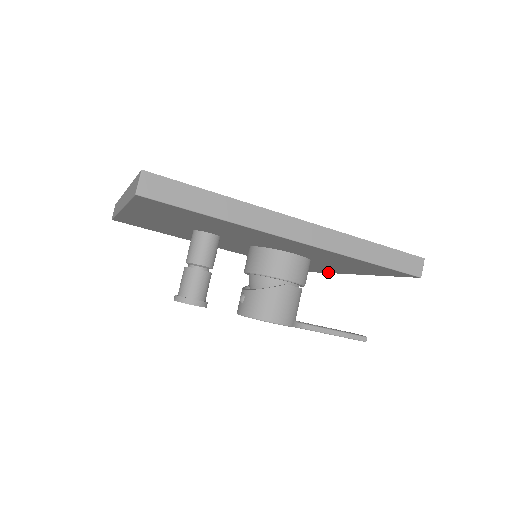
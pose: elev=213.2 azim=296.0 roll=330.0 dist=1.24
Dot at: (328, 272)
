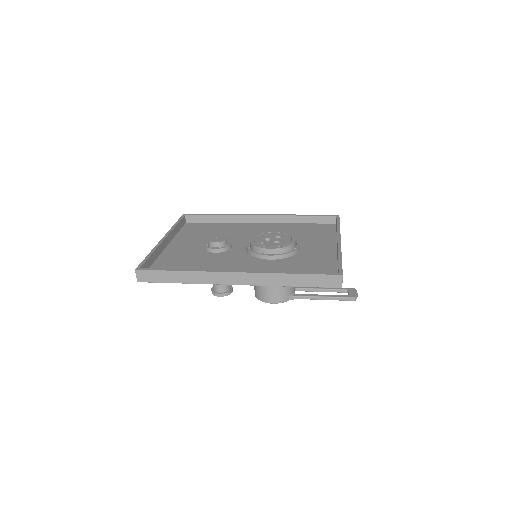
Dot at: occluded
